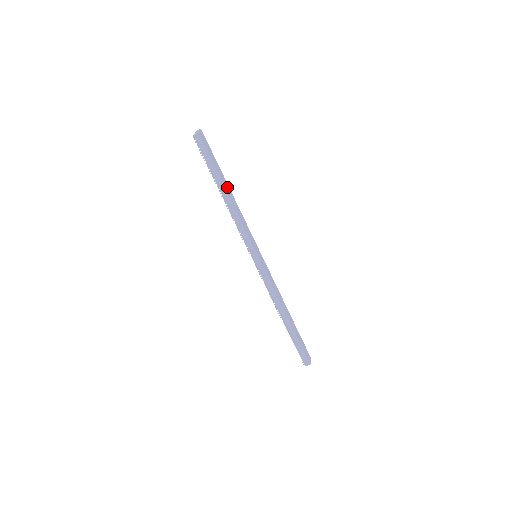
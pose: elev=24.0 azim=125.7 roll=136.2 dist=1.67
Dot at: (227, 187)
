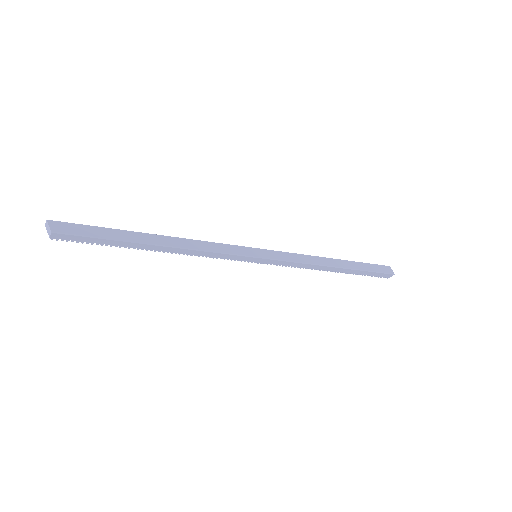
Dot at: (153, 238)
